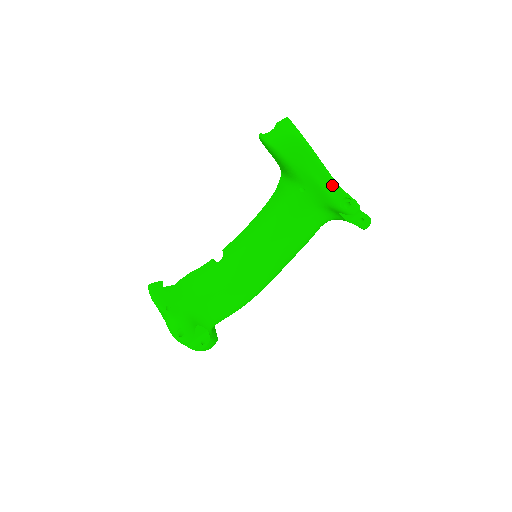
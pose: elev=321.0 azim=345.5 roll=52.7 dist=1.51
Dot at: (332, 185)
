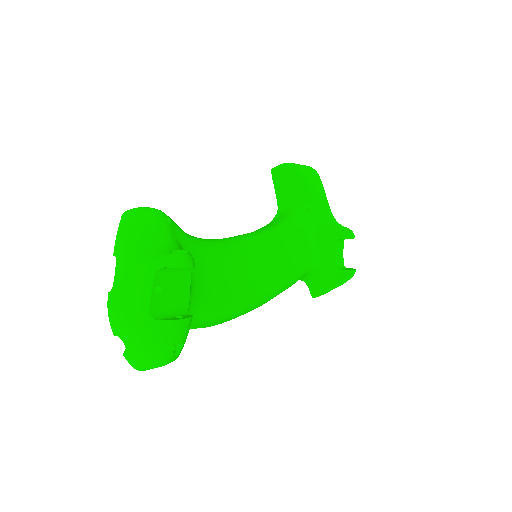
Dot at: (331, 215)
